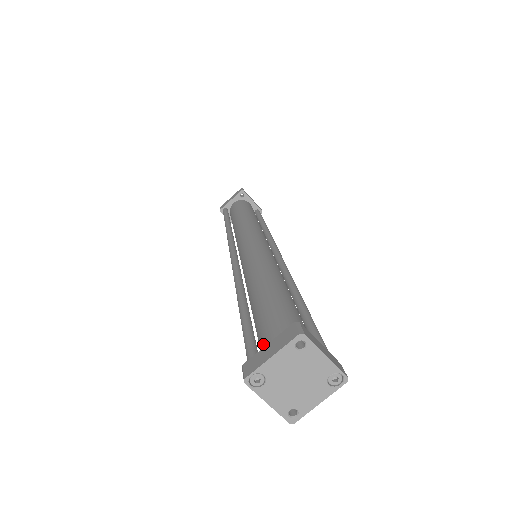
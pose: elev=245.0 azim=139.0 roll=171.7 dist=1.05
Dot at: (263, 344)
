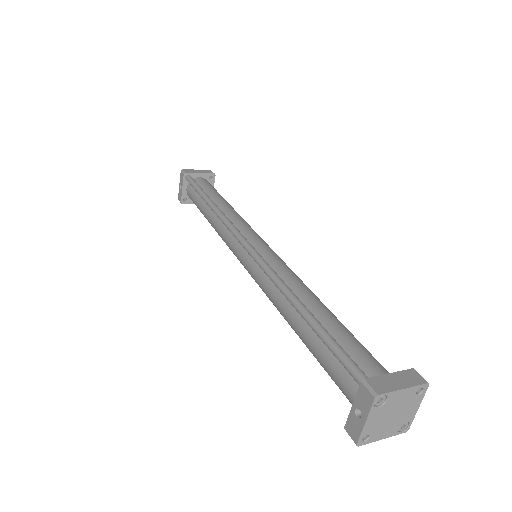
Dot at: (361, 366)
